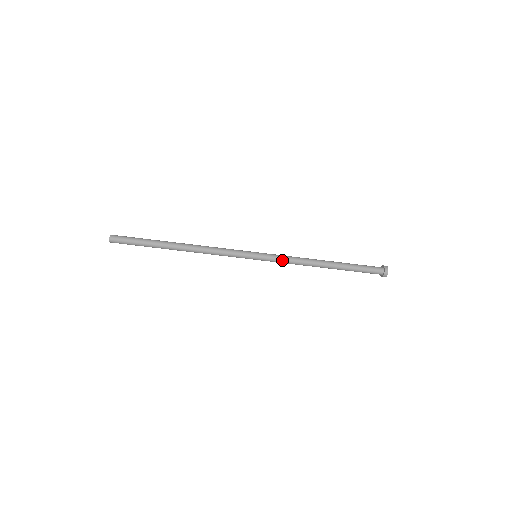
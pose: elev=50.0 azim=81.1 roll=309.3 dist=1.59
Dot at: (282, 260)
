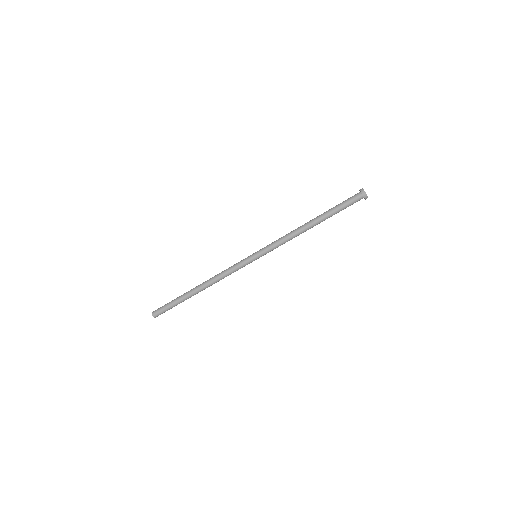
Dot at: (276, 246)
